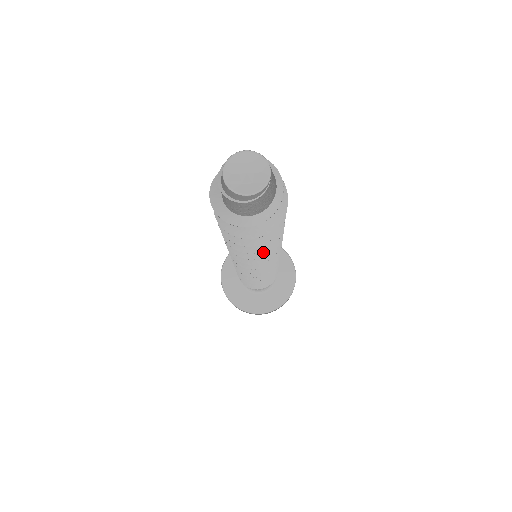
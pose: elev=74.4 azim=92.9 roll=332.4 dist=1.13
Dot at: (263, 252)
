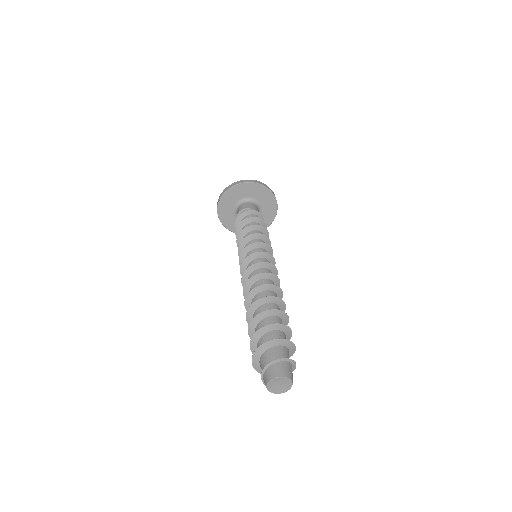
Dot at: occluded
